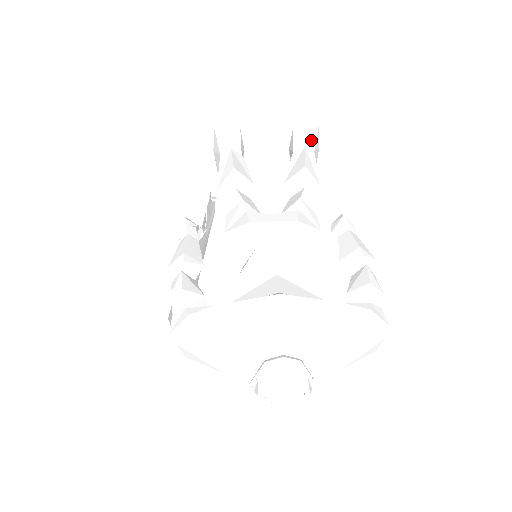
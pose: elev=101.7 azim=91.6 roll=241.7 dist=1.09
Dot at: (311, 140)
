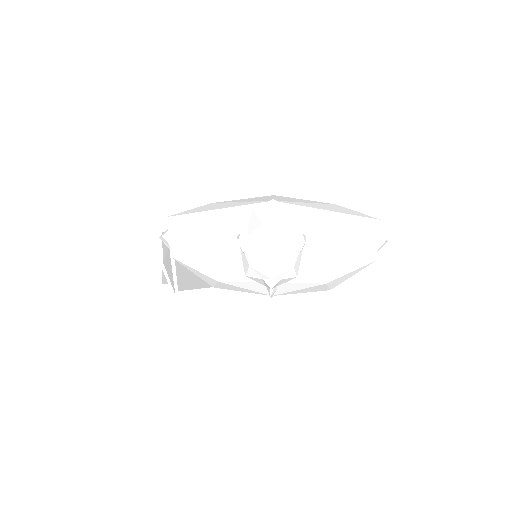
Dot at: occluded
